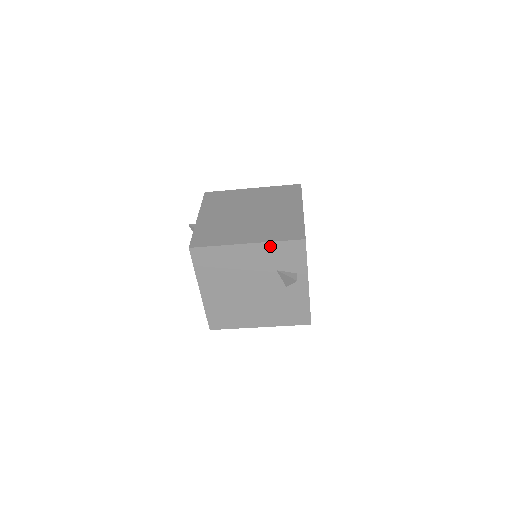
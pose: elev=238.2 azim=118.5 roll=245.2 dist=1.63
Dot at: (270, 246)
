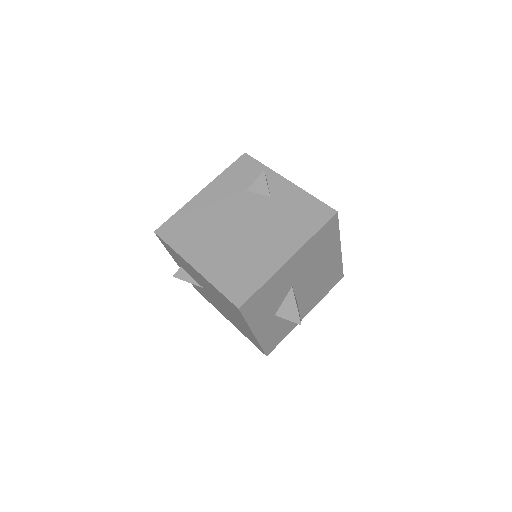
Dot at: (222, 178)
